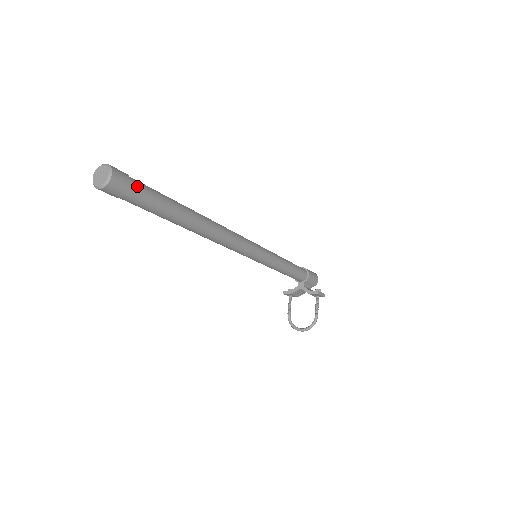
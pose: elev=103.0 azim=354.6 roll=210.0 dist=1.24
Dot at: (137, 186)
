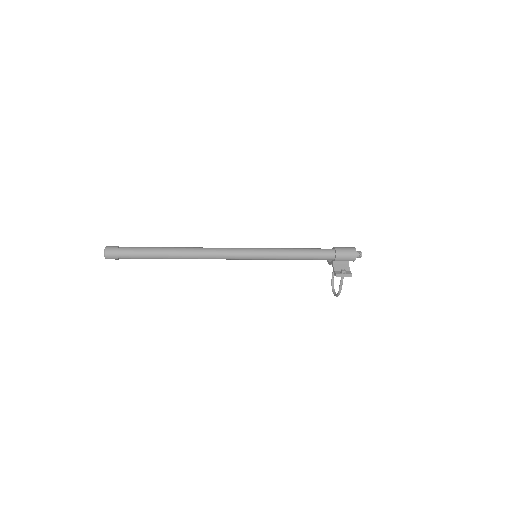
Dot at: (123, 255)
